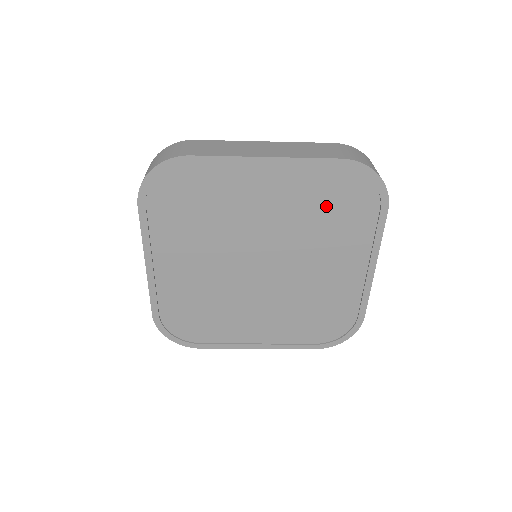
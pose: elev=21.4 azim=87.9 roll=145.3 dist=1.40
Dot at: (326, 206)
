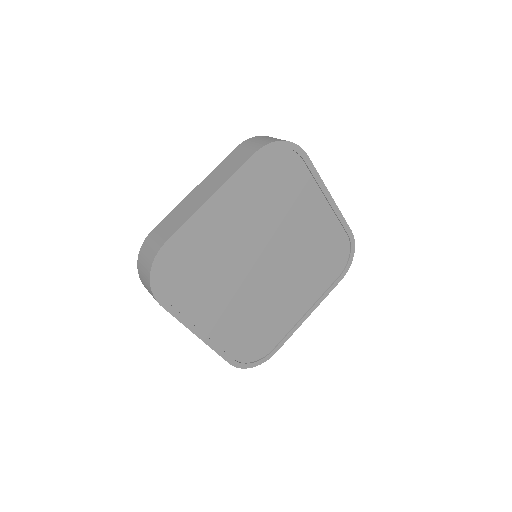
Dot at: (324, 252)
